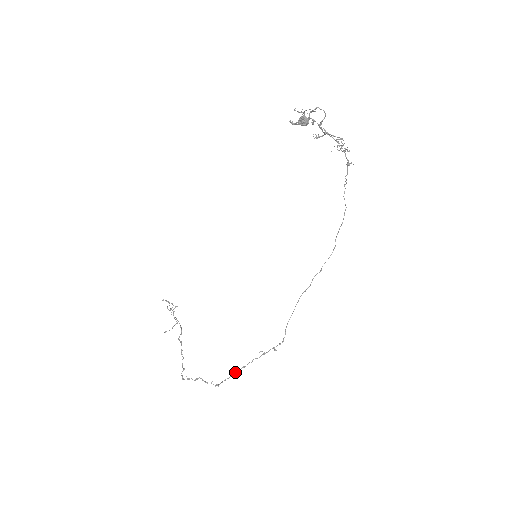
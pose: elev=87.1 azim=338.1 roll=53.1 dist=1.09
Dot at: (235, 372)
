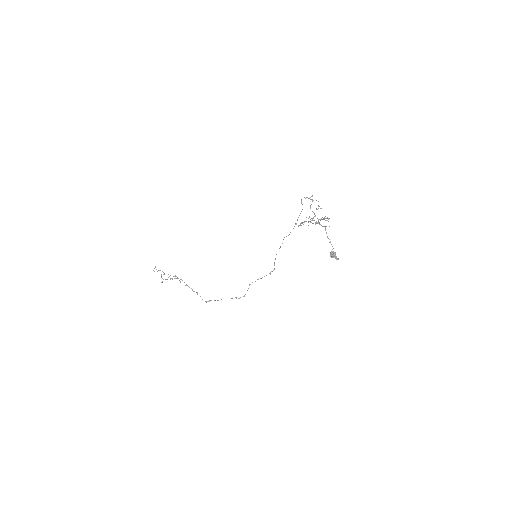
Dot at: occluded
